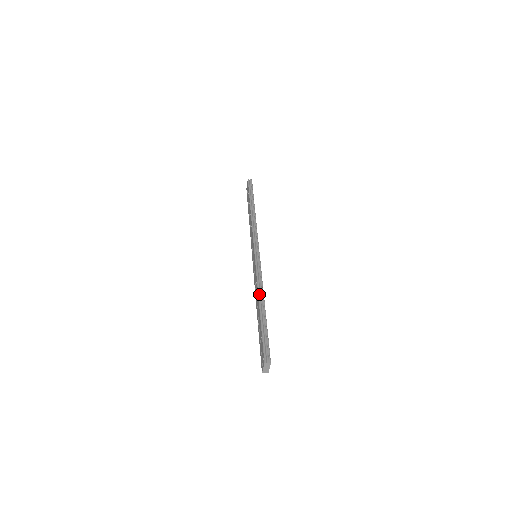
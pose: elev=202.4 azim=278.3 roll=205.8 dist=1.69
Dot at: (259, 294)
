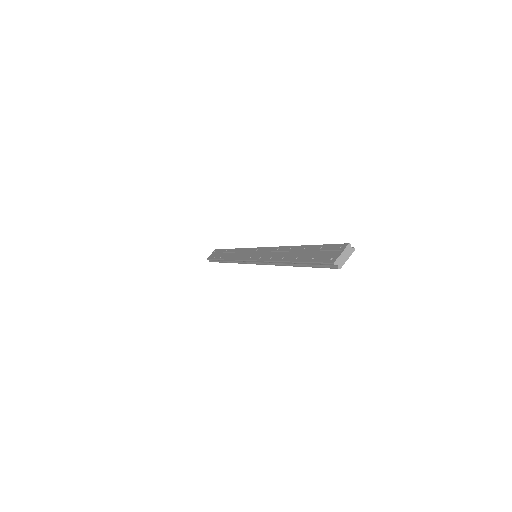
Dot at: (292, 246)
